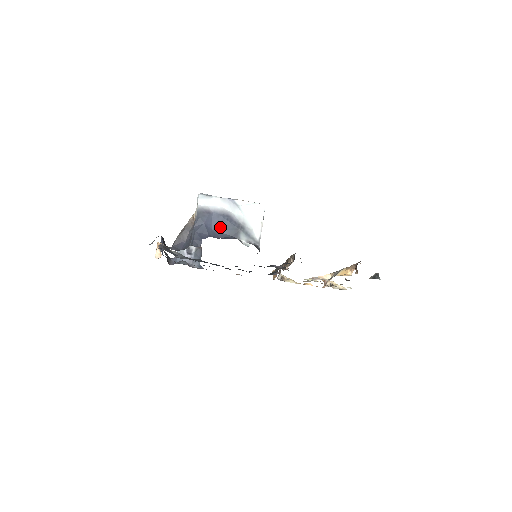
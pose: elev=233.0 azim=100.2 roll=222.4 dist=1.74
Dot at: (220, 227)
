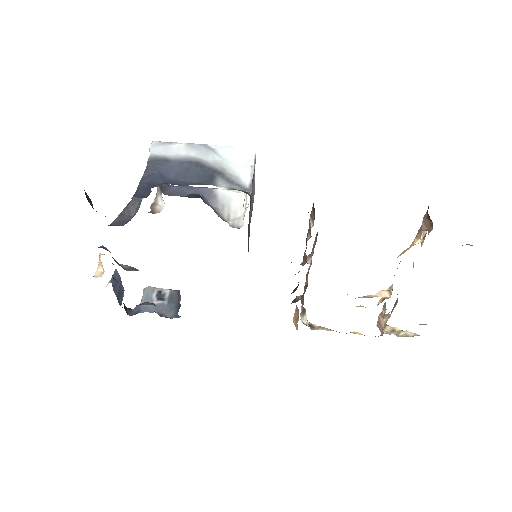
Dot at: (184, 175)
